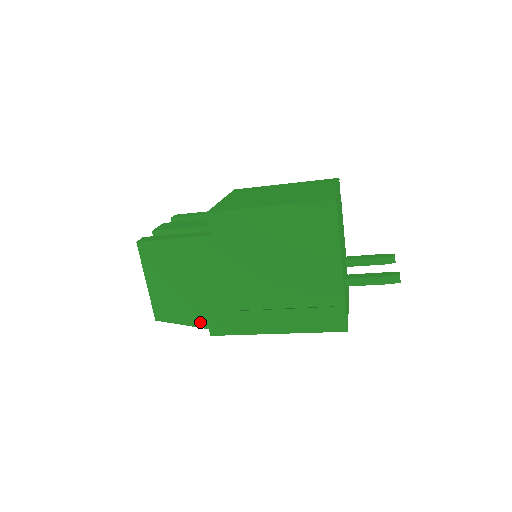
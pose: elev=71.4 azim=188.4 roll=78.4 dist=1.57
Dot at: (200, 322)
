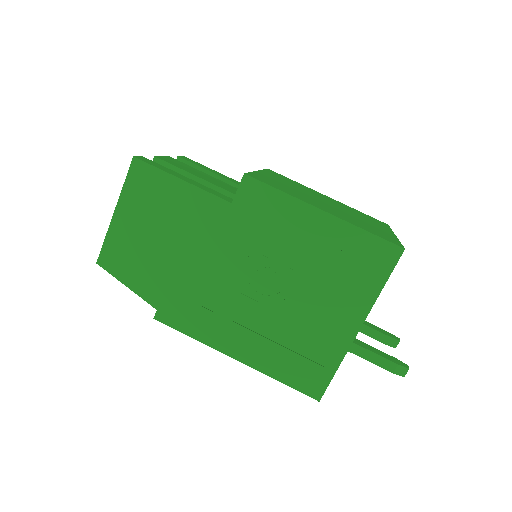
Dot at: (151, 296)
